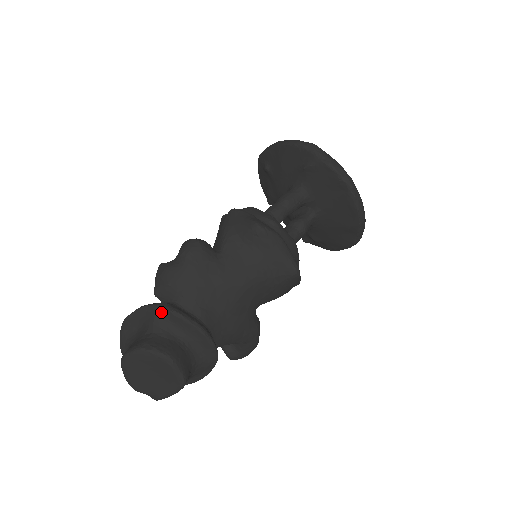
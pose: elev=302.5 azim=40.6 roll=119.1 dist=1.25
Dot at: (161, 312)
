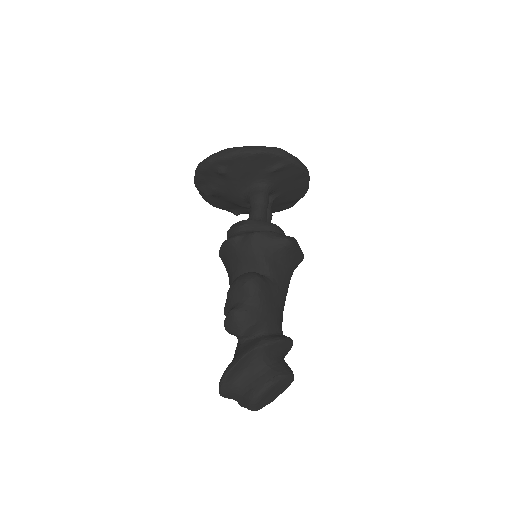
Dot at: (267, 348)
